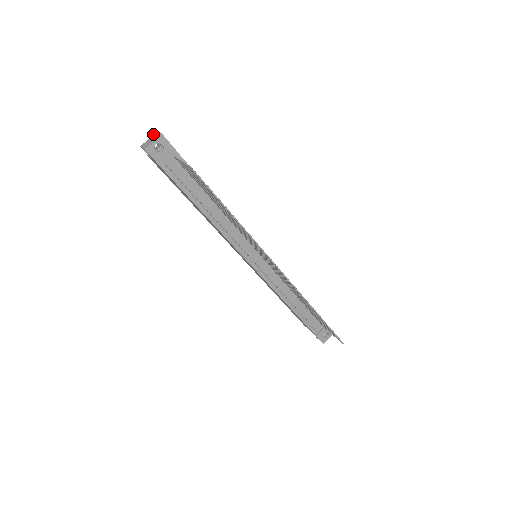
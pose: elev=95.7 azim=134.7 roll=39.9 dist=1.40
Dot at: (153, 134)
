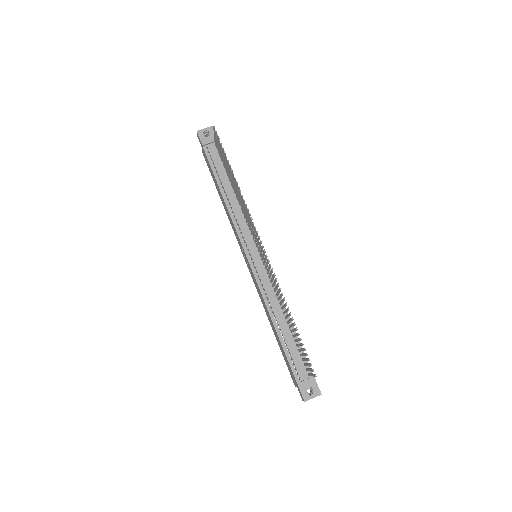
Dot at: occluded
